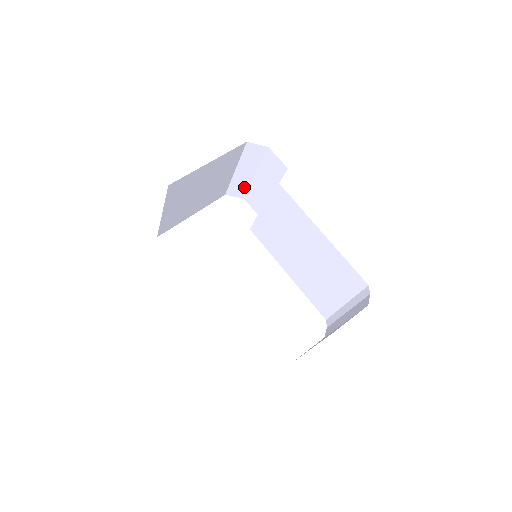
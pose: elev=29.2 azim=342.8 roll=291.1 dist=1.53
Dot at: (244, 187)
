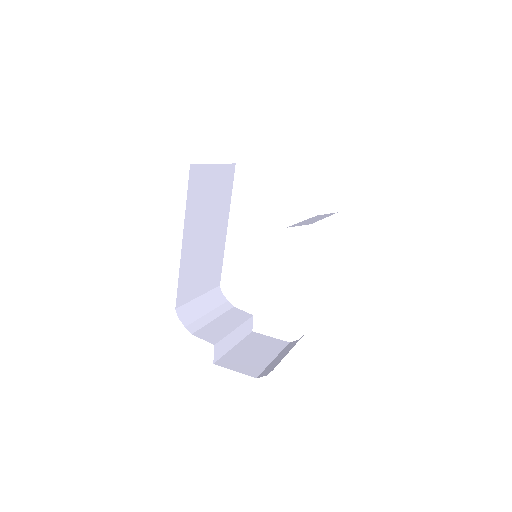
Dot at: occluded
